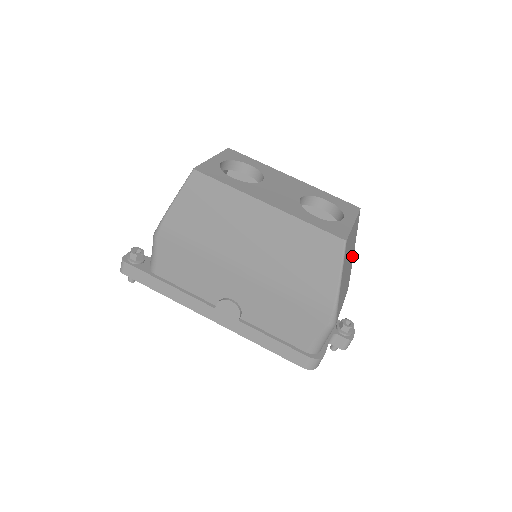
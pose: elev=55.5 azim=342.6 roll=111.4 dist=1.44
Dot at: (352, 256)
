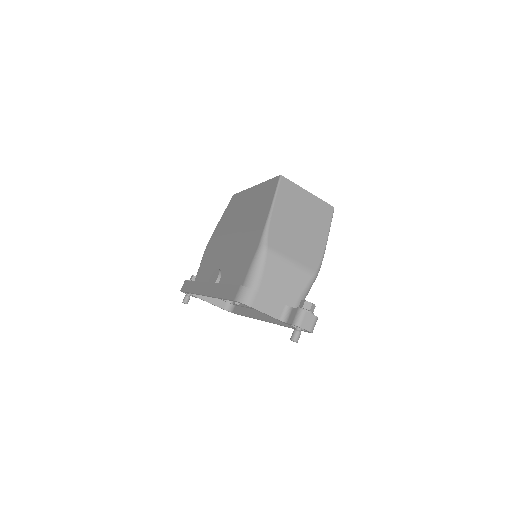
Dot at: (319, 237)
